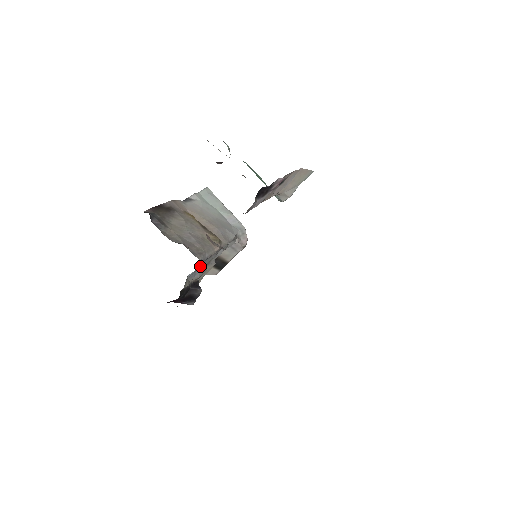
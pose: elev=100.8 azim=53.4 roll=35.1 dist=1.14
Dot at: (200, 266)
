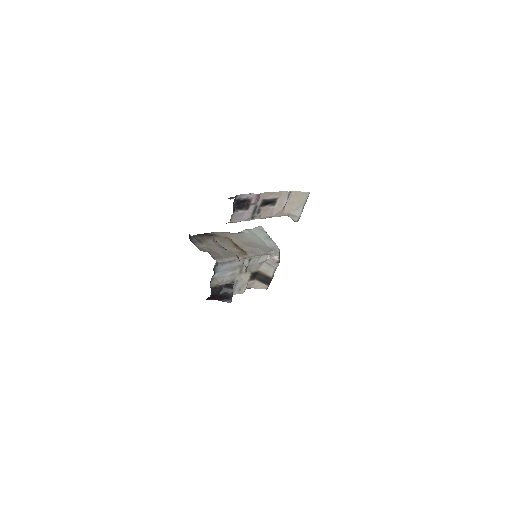
Dot at: (224, 269)
